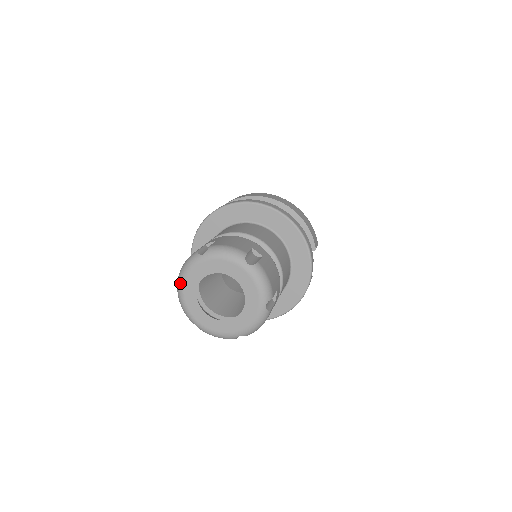
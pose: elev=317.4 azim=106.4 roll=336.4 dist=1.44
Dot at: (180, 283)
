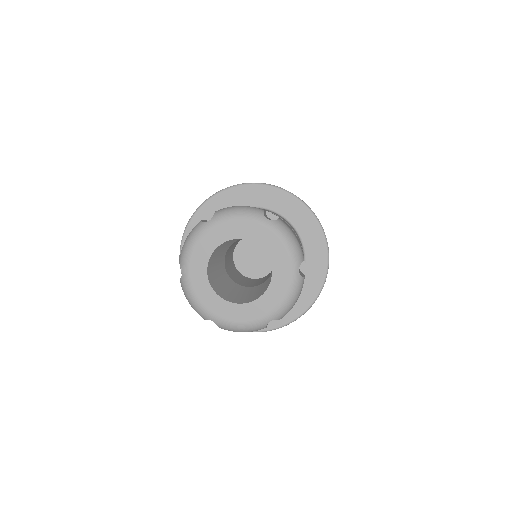
Dot at: (184, 266)
